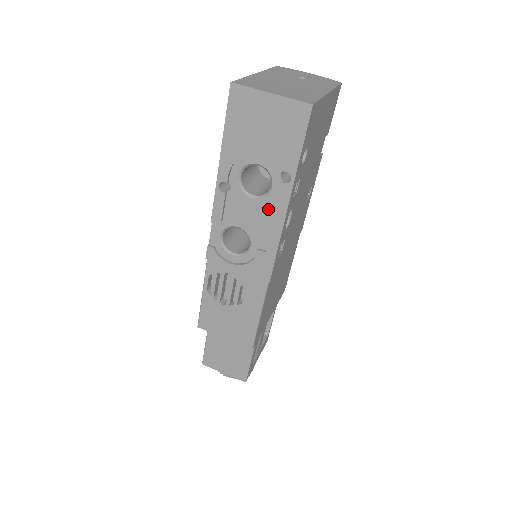
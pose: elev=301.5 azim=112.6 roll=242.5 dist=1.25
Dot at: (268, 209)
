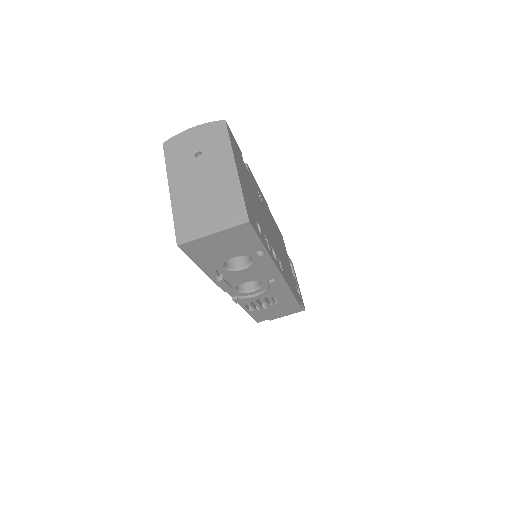
Dot at: (259, 267)
